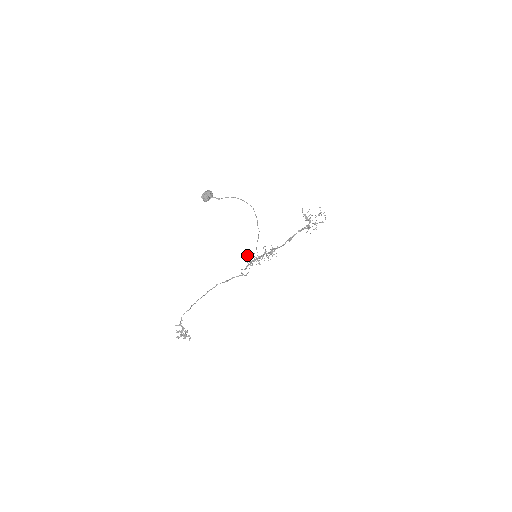
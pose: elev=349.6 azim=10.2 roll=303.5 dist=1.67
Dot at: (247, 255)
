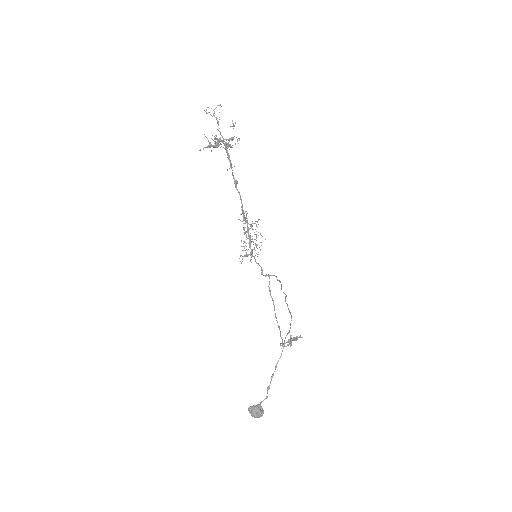
Dot at: occluded
